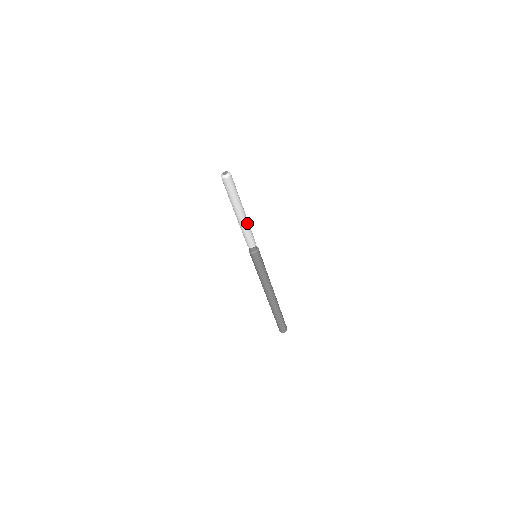
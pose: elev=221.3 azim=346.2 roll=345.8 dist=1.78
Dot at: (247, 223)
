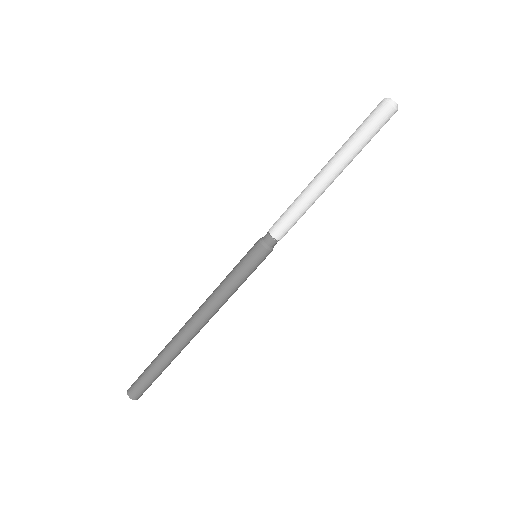
Dot at: (314, 197)
